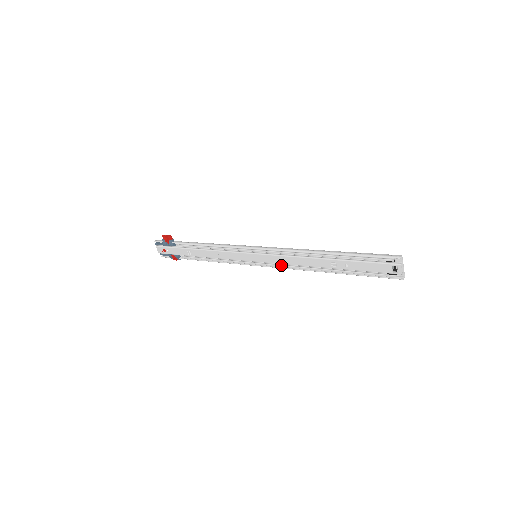
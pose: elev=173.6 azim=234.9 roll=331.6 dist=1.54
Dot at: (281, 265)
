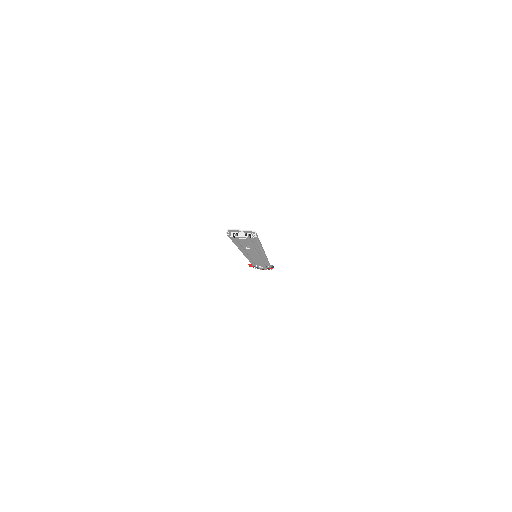
Dot at: occluded
